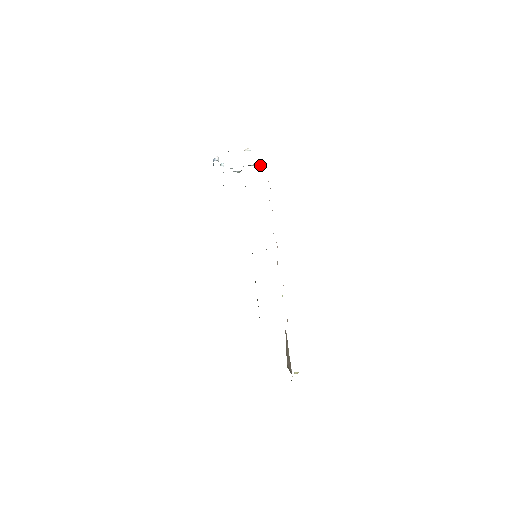
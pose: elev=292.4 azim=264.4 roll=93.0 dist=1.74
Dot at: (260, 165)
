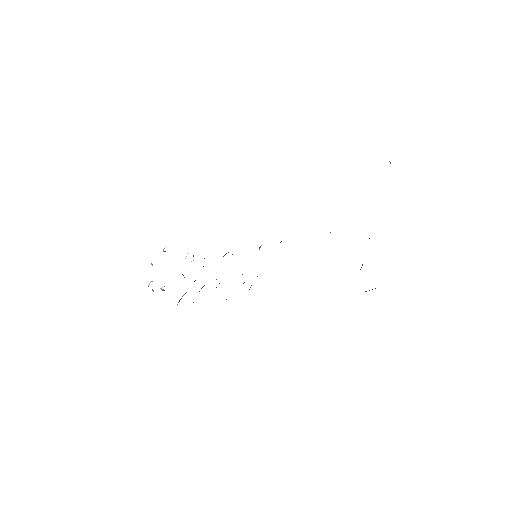
Dot at: occluded
